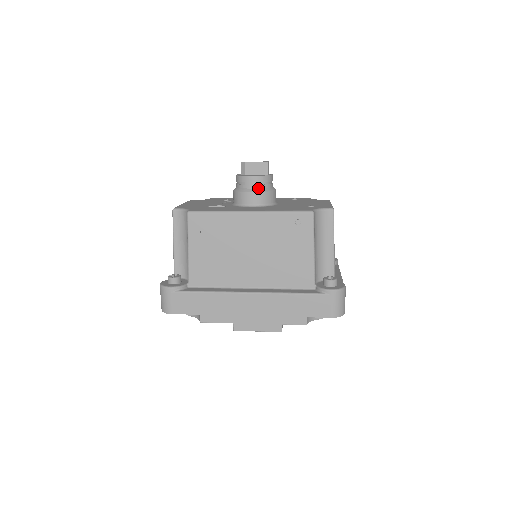
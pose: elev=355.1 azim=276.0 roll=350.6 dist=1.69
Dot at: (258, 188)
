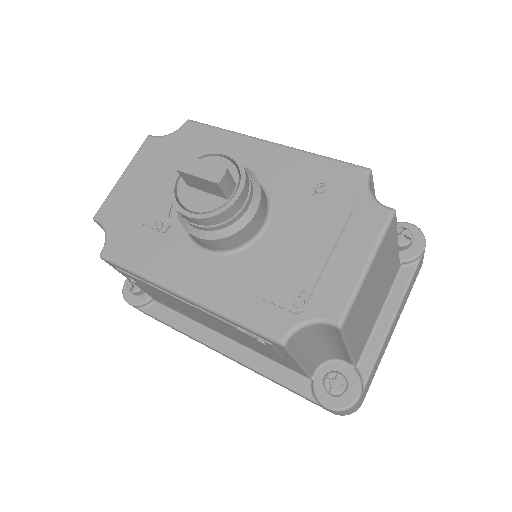
Dot at: (206, 230)
